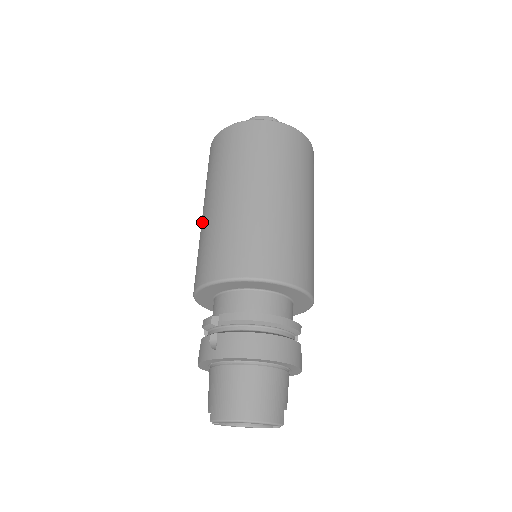
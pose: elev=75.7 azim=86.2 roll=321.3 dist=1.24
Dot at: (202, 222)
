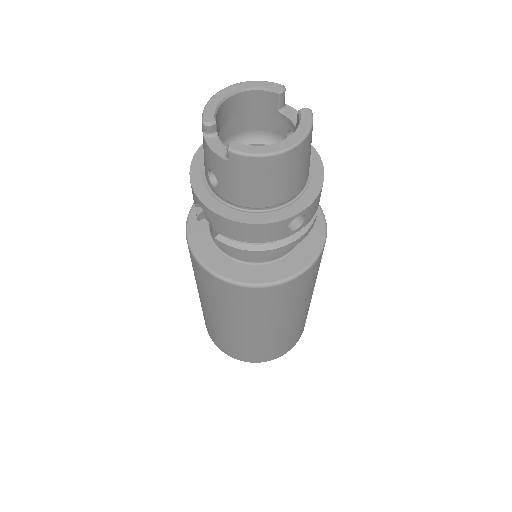
Dot at: occluded
